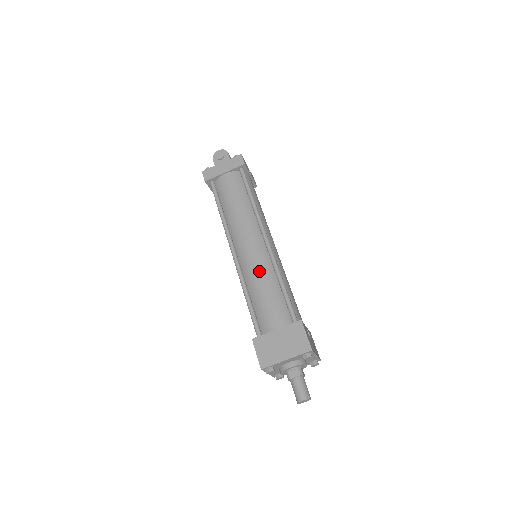
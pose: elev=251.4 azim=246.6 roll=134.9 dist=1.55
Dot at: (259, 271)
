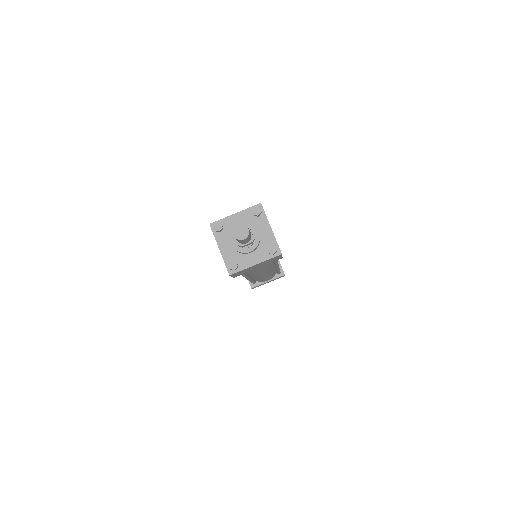
Dot at: occluded
